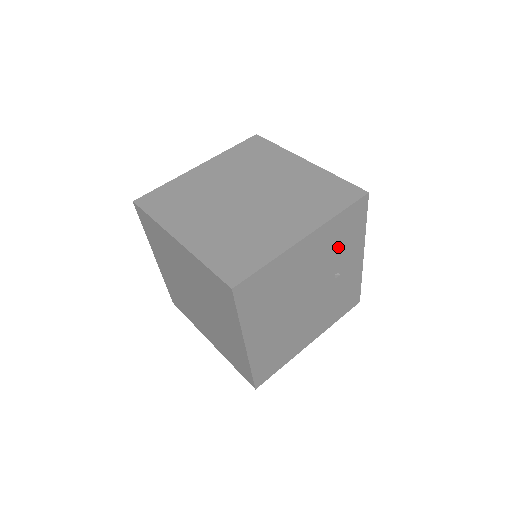
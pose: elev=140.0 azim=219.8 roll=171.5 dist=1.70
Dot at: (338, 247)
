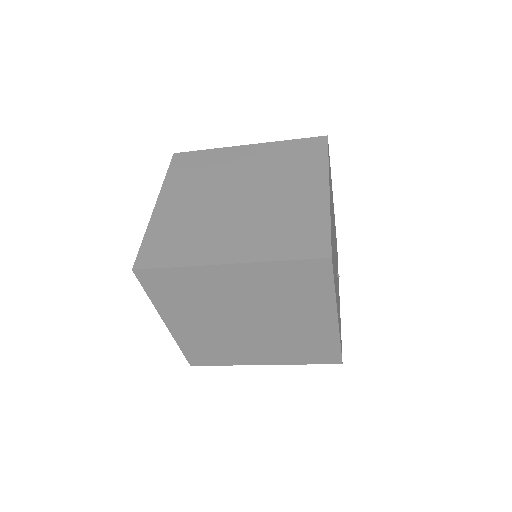
Dot at: (336, 250)
